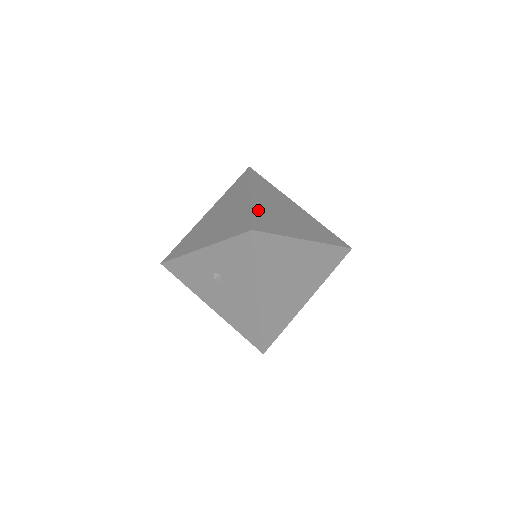
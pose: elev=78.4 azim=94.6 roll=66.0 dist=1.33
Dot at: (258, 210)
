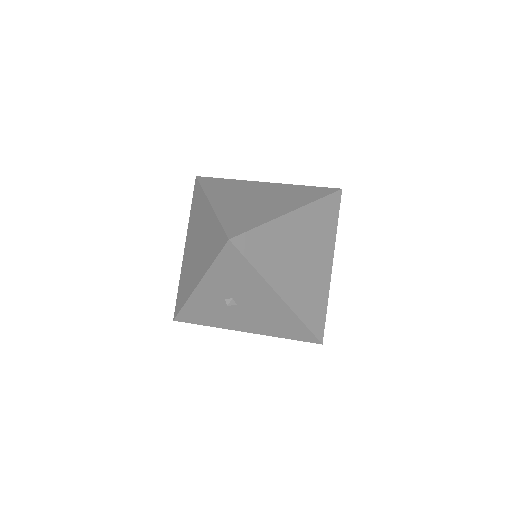
Dot at: (225, 214)
